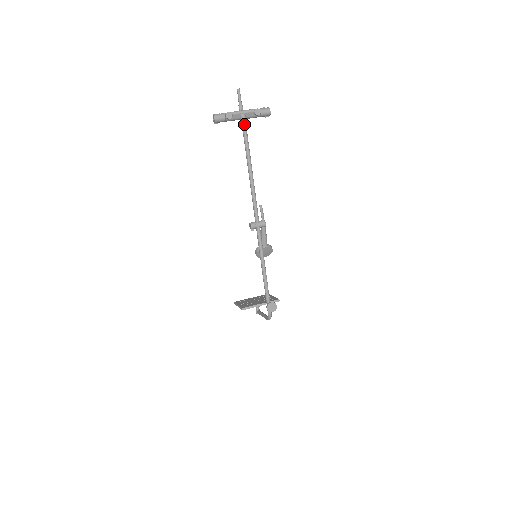
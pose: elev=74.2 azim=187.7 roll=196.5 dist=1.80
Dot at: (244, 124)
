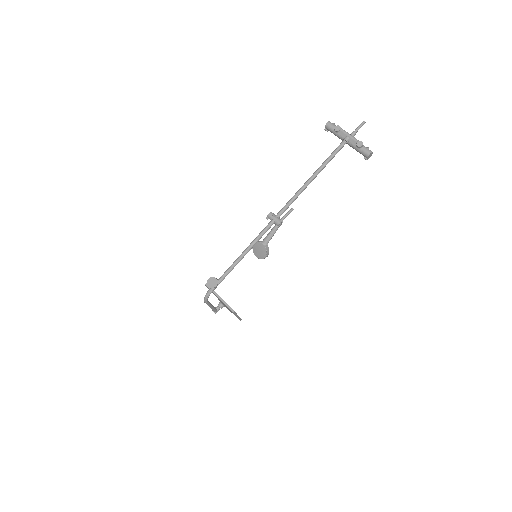
Dot at: (342, 144)
